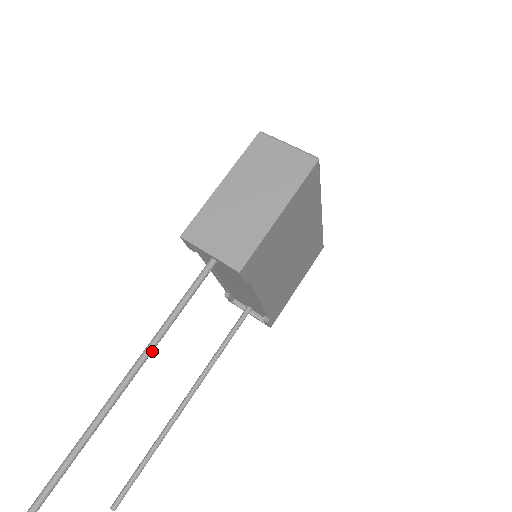
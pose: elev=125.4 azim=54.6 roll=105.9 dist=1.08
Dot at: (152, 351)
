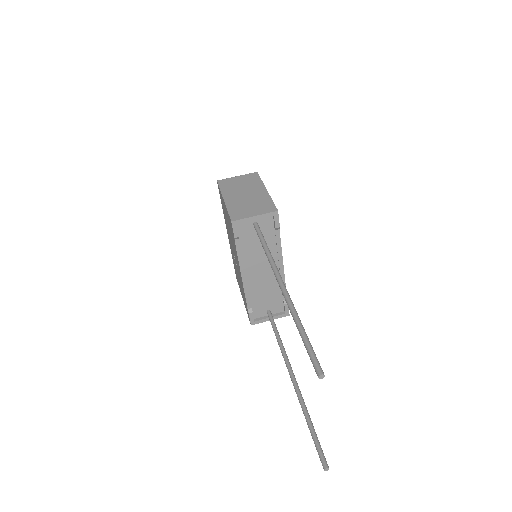
Dot at: occluded
